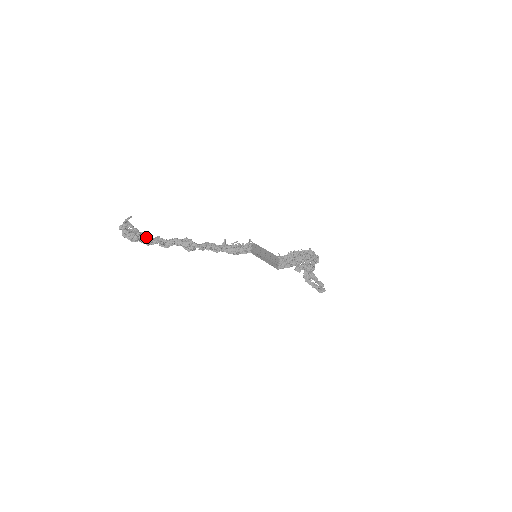
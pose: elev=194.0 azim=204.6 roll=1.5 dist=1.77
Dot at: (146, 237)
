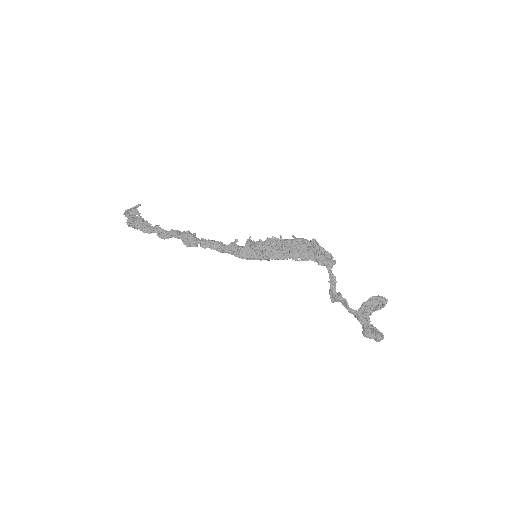
Dot at: (145, 224)
